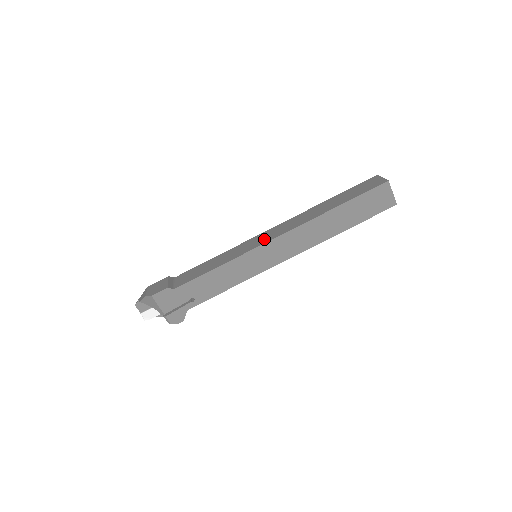
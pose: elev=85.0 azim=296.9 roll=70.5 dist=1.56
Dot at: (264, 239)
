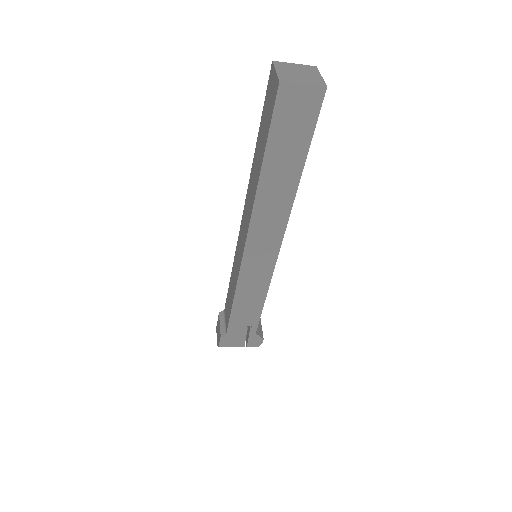
Dot at: (241, 246)
